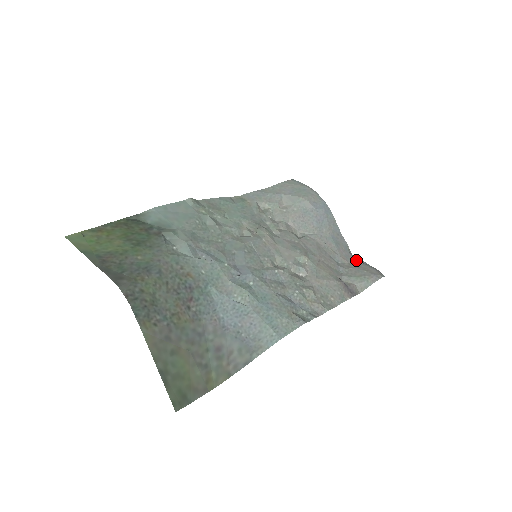
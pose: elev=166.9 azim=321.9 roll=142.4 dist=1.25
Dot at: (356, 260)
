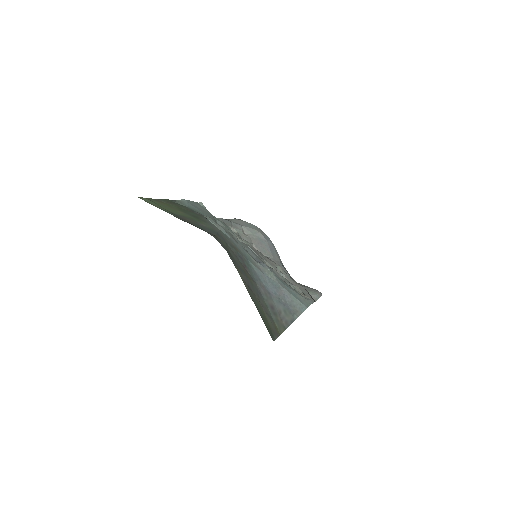
Dot at: (299, 283)
